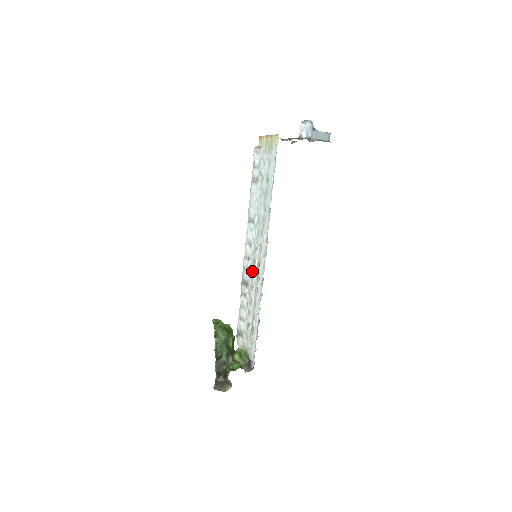
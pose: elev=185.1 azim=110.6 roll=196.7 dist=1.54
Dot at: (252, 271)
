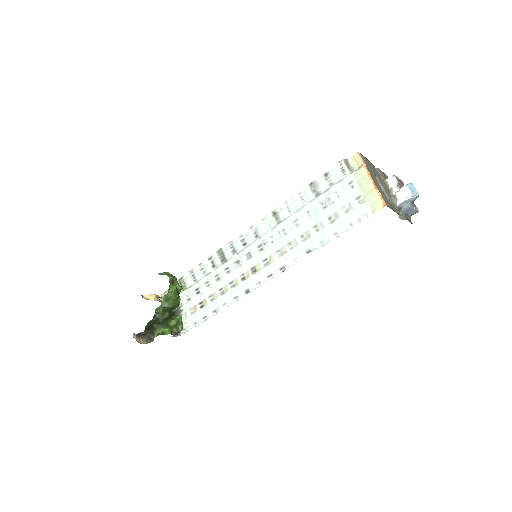
Dot at: (240, 259)
